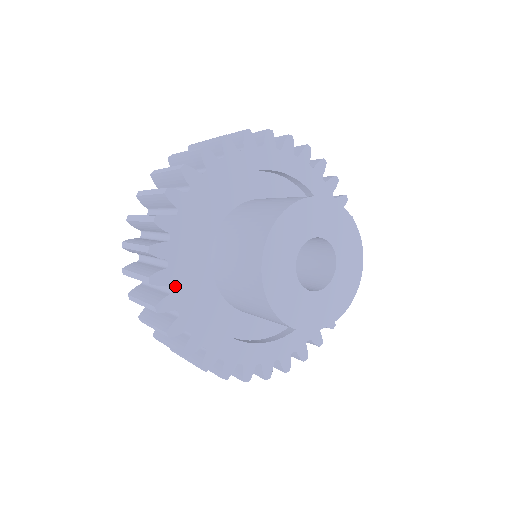
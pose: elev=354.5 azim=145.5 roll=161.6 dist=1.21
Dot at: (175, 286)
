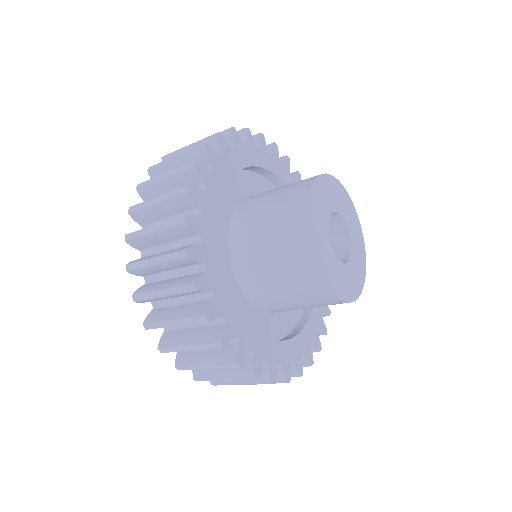
Dot at: (205, 212)
